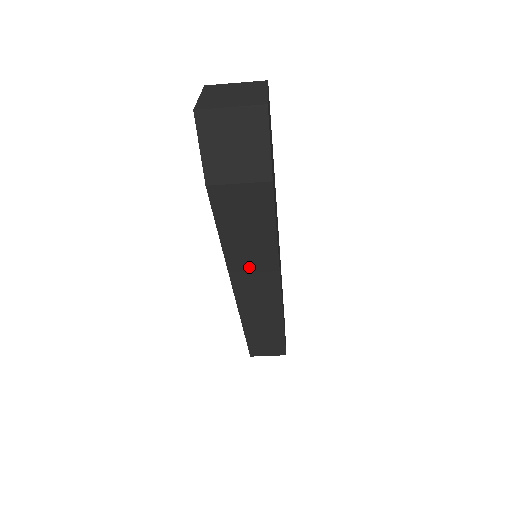
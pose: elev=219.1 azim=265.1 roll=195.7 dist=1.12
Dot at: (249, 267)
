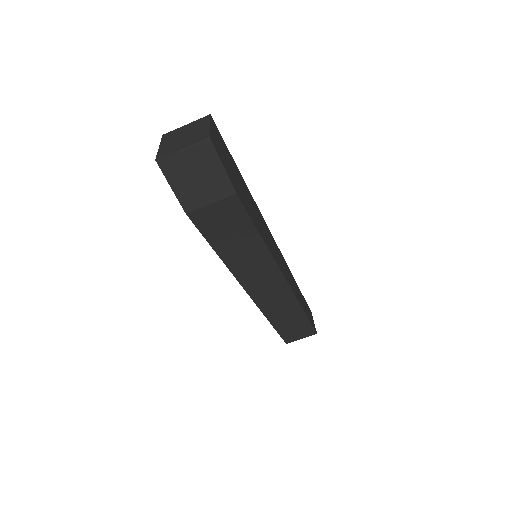
Dot at: (249, 267)
